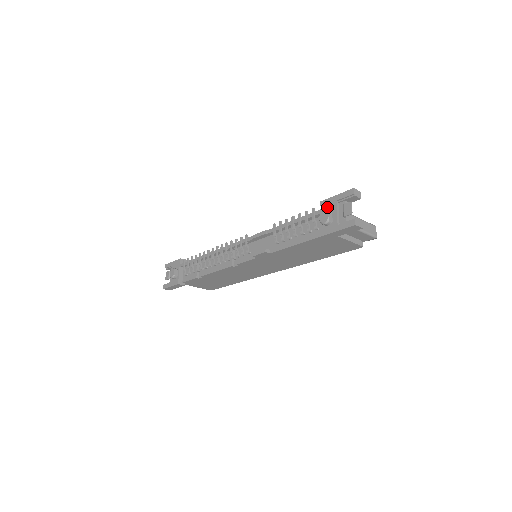
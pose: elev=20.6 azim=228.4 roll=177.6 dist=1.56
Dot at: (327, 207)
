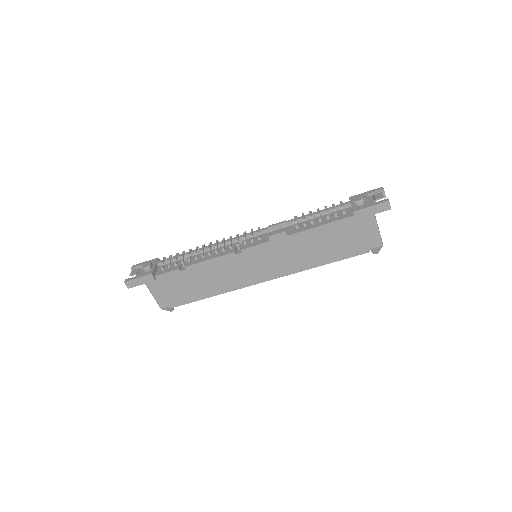
Dot at: occluded
